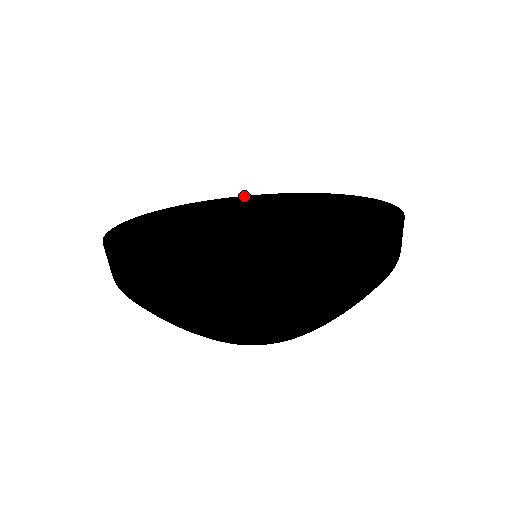
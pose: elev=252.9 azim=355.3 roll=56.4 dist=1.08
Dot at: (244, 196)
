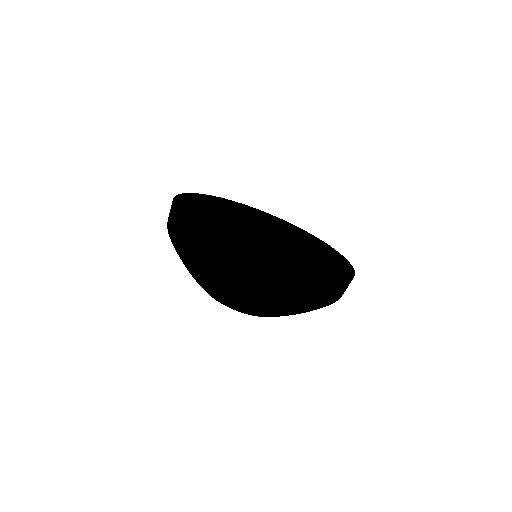
Dot at: (285, 221)
